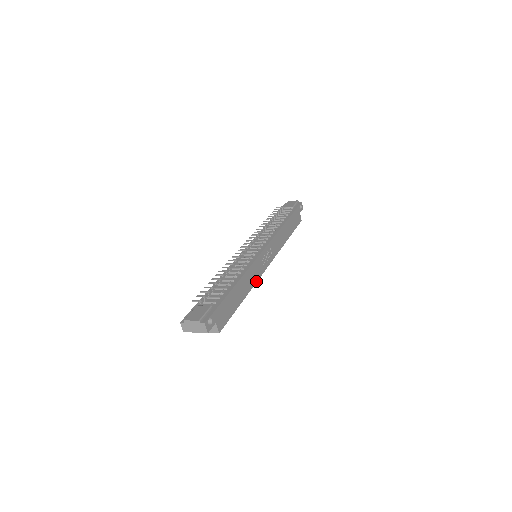
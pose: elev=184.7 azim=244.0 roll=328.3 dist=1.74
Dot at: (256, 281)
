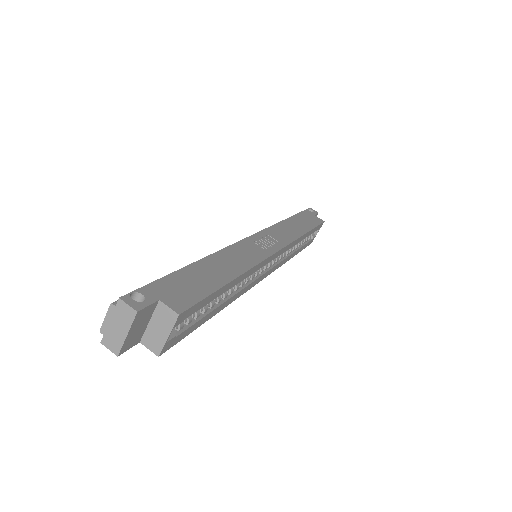
Dot at: (256, 263)
